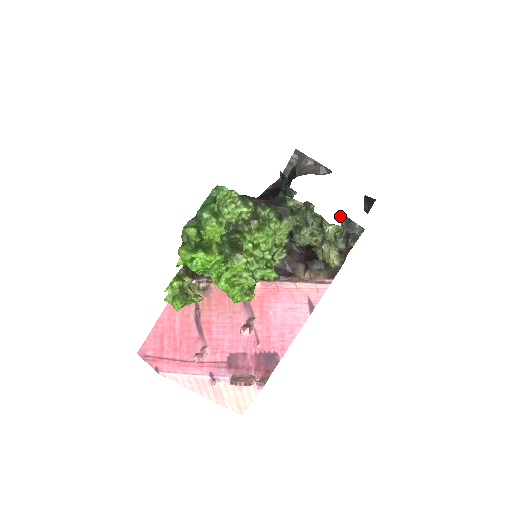
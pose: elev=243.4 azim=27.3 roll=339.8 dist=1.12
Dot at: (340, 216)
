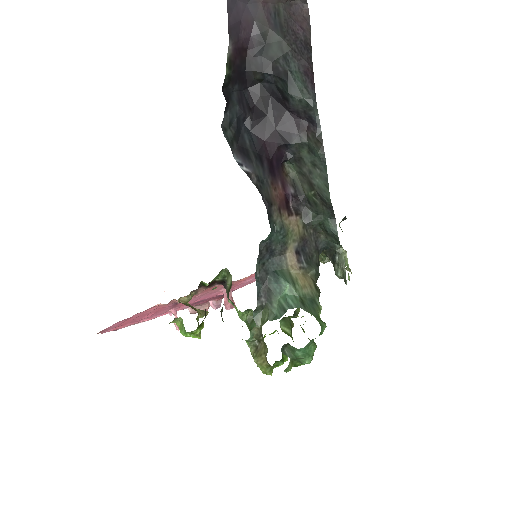
Dot at: (342, 220)
